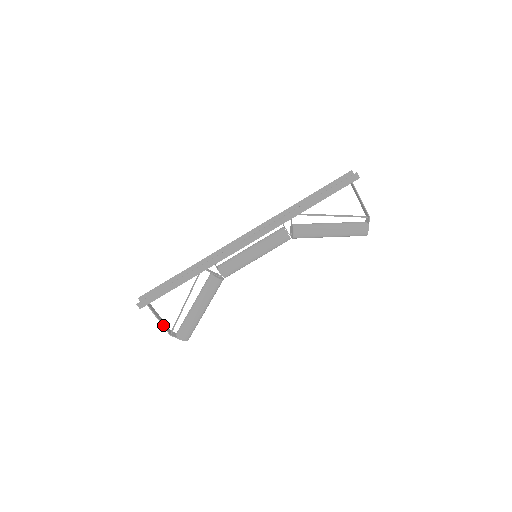
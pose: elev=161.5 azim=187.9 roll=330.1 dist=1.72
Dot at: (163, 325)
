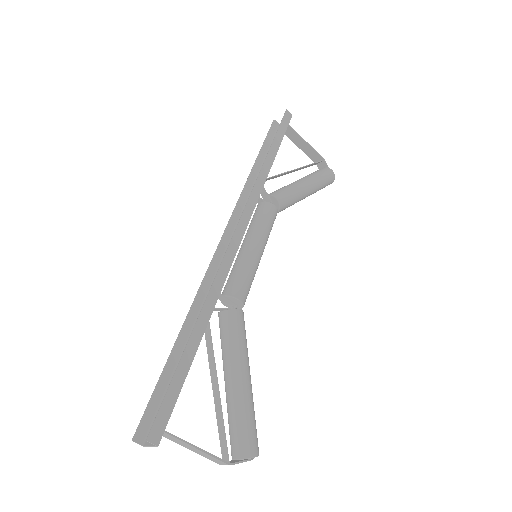
Dot at: (209, 453)
